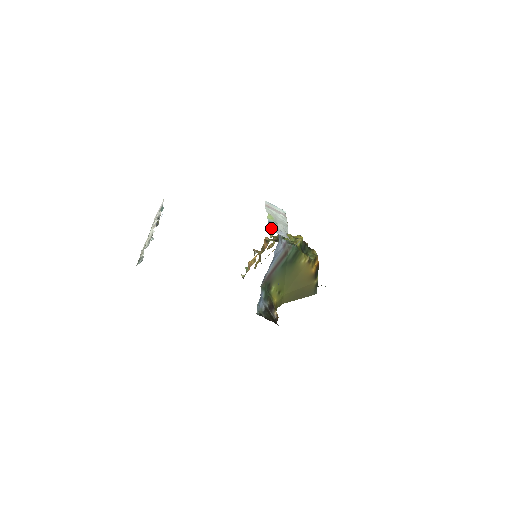
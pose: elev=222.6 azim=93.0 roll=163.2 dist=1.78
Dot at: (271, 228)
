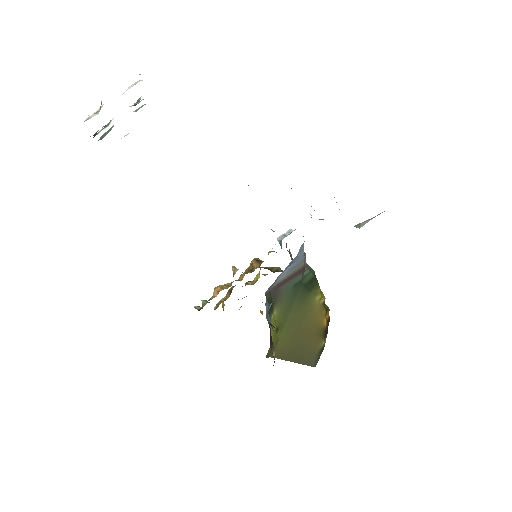
Dot at: occluded
